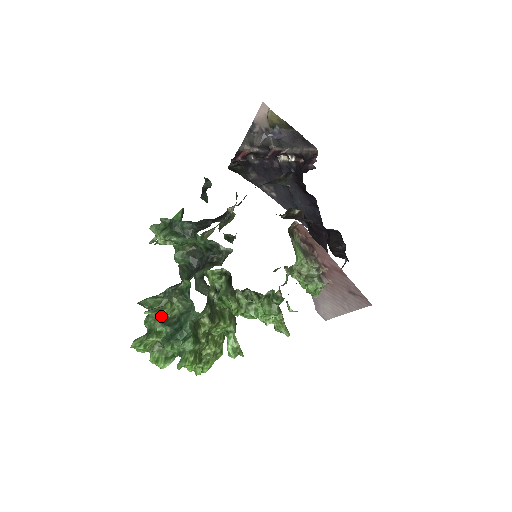
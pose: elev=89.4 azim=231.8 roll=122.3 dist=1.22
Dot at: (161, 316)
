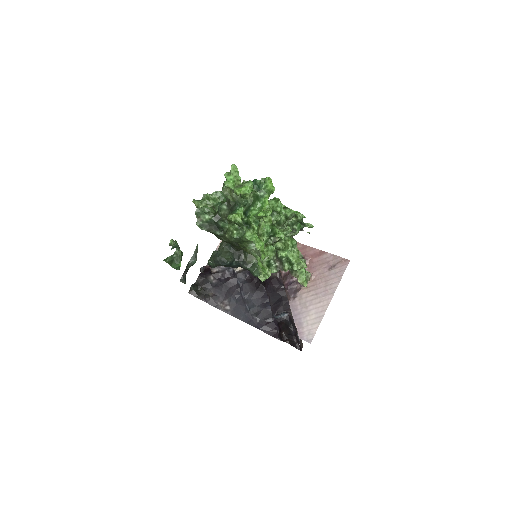
Dot at: occluded
